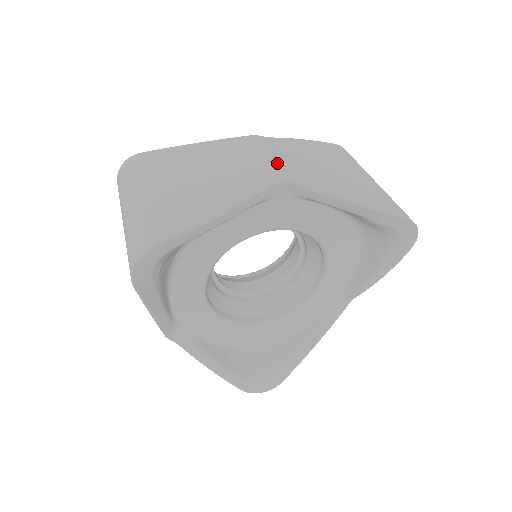
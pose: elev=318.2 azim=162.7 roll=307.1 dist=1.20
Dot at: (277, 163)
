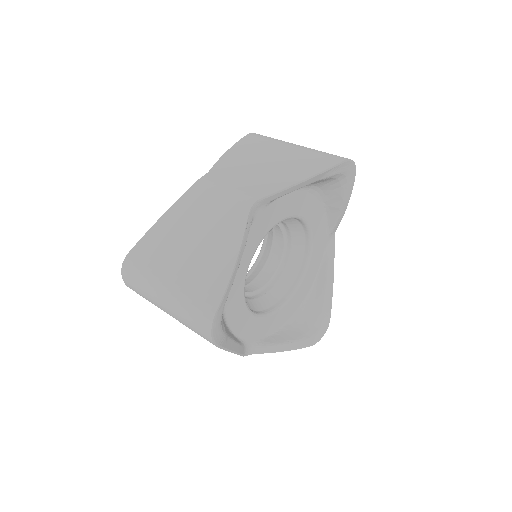
Dot at: (236, 191)
